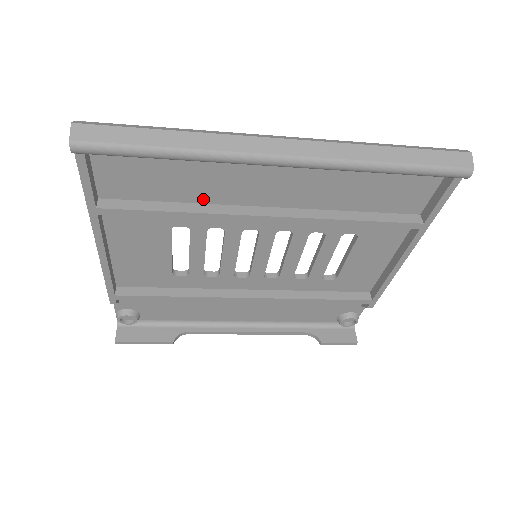
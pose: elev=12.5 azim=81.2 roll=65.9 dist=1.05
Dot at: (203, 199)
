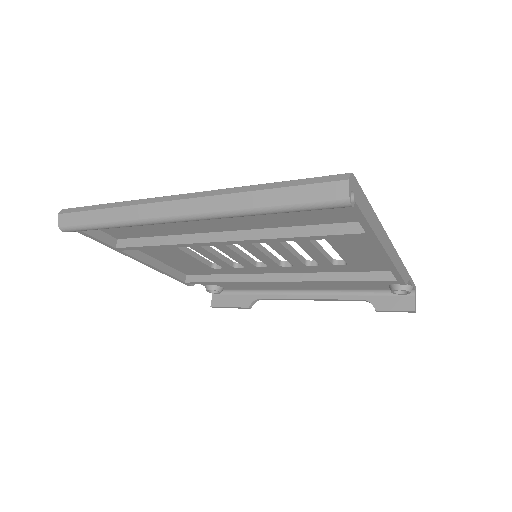
Dot at: (174, 233)
